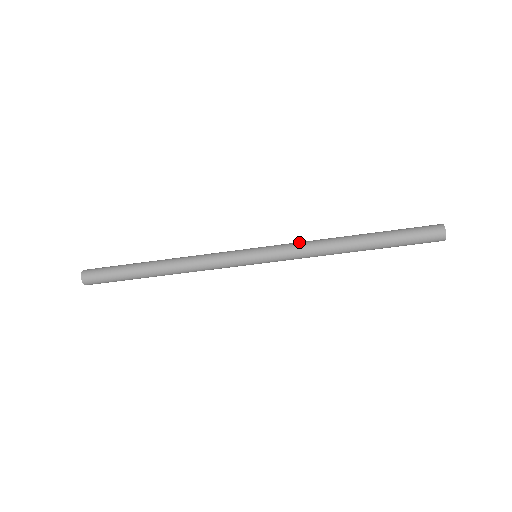
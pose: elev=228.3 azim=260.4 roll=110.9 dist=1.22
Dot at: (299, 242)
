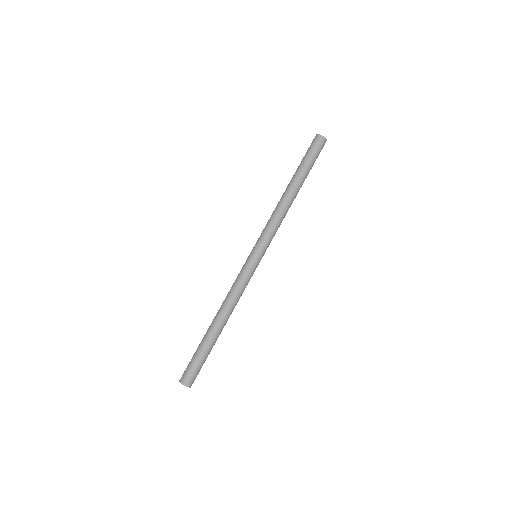
Dot at: (267, 223)
